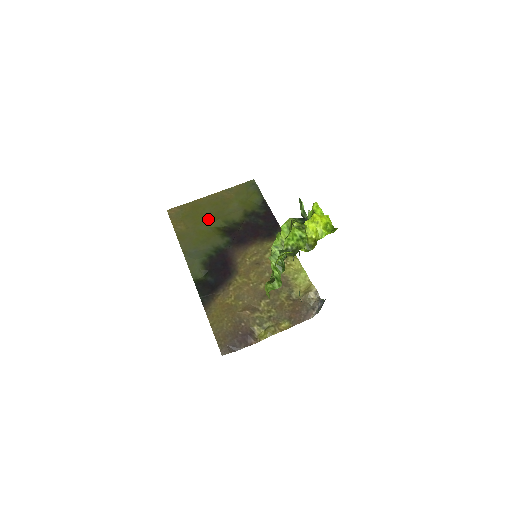
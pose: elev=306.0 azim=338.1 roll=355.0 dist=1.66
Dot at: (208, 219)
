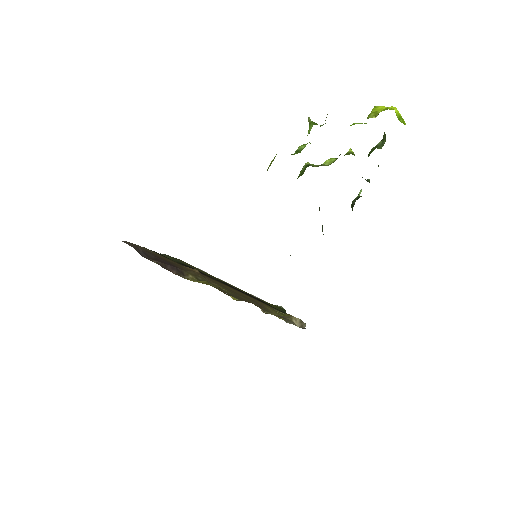
Dot at: occluded
